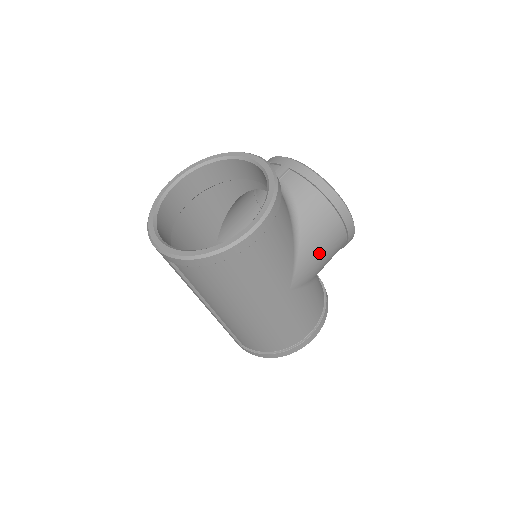
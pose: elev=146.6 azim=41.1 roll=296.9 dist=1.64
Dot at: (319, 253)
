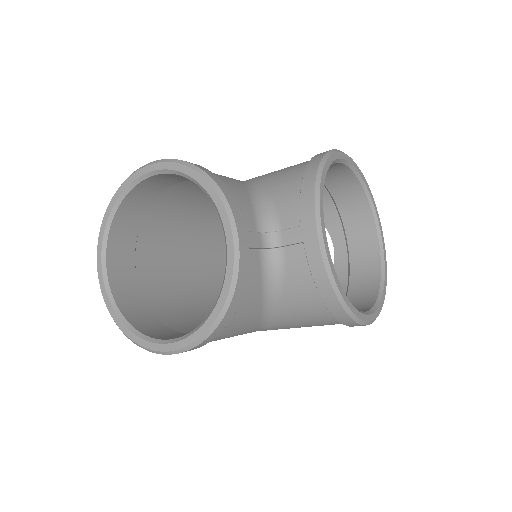
Dot at: occluded
